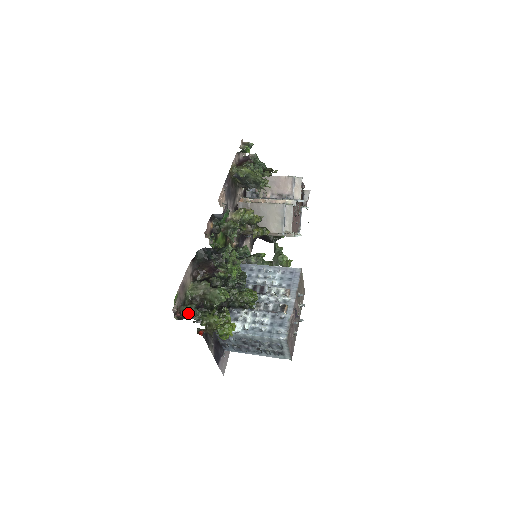
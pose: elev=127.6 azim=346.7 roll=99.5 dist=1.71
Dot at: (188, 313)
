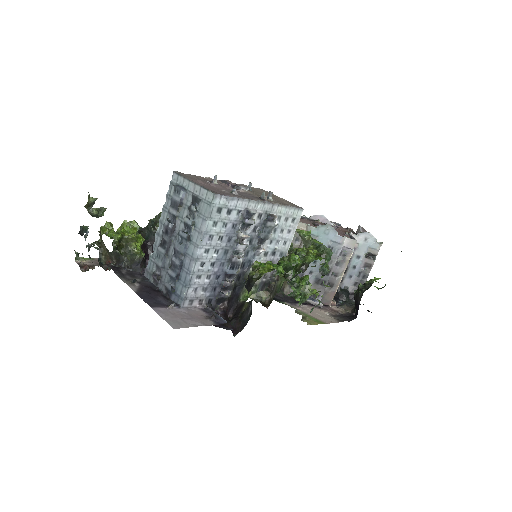
Dot at: occluded
